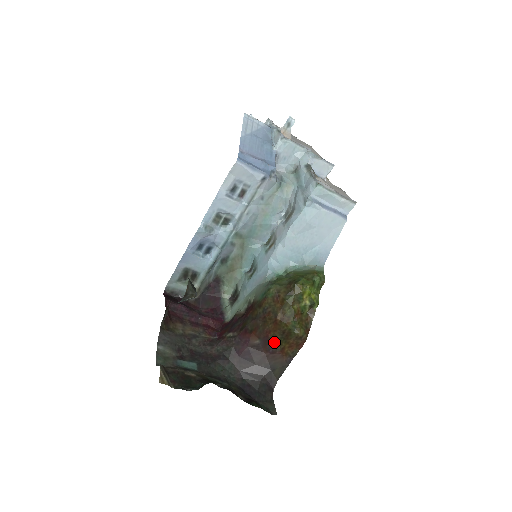
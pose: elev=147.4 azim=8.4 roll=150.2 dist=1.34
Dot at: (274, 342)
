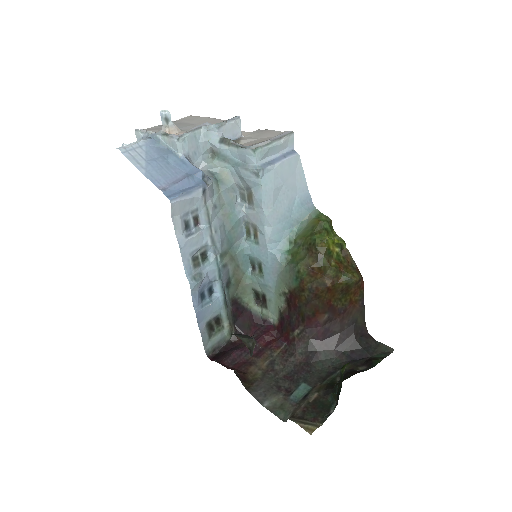
Dot at: (339, 304)
